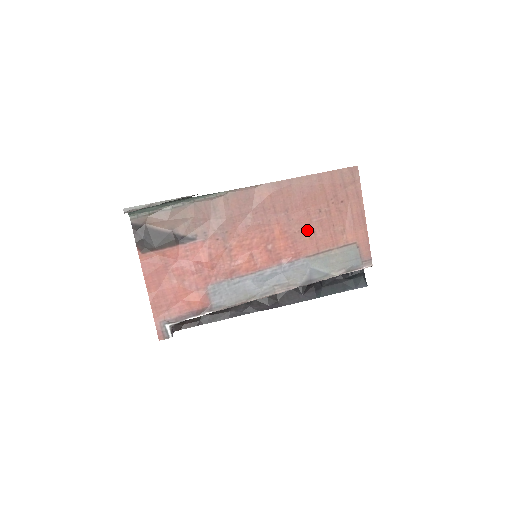
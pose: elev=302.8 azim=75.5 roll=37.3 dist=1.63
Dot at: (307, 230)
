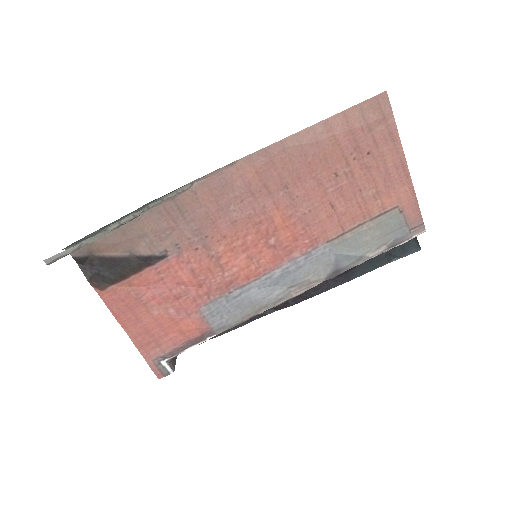
Dot at: (322, 206)
